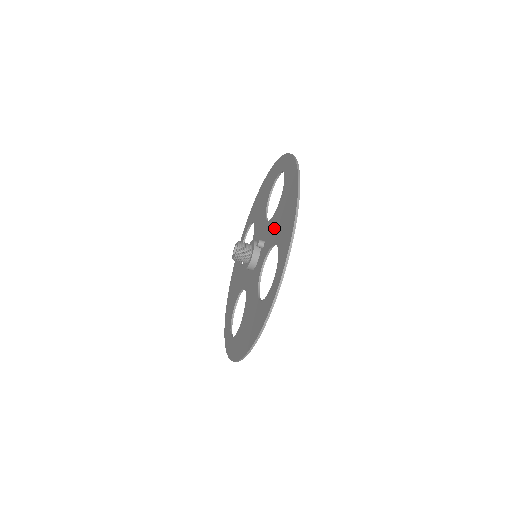
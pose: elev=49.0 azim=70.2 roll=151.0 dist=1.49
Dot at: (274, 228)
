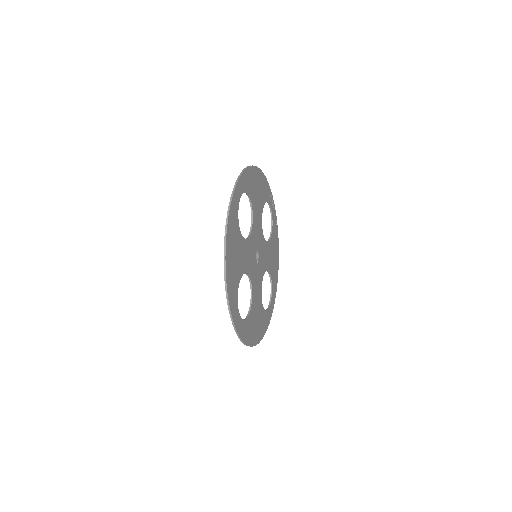
Dot at: (241, 257)
